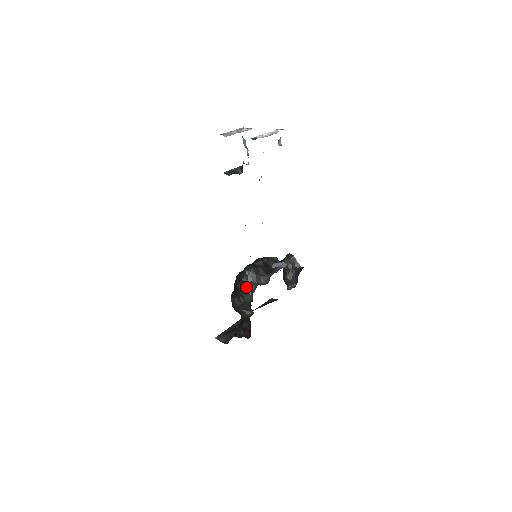
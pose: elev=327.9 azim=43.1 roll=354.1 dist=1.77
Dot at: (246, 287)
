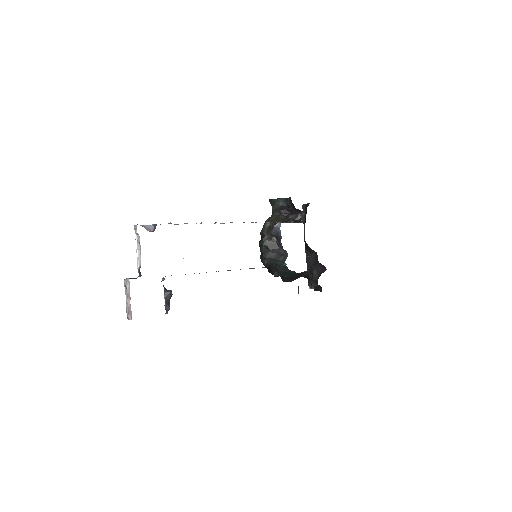
Dot at: (280, 272)
